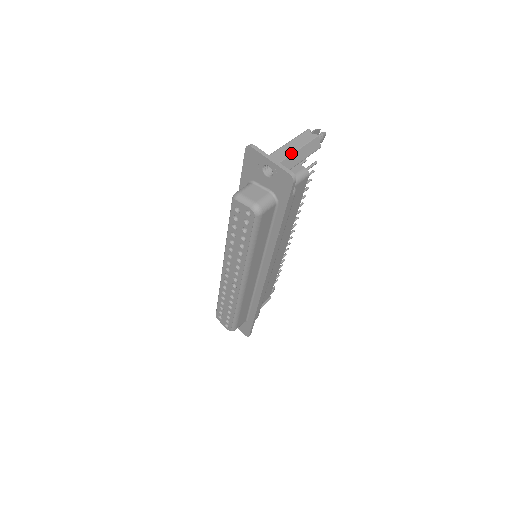
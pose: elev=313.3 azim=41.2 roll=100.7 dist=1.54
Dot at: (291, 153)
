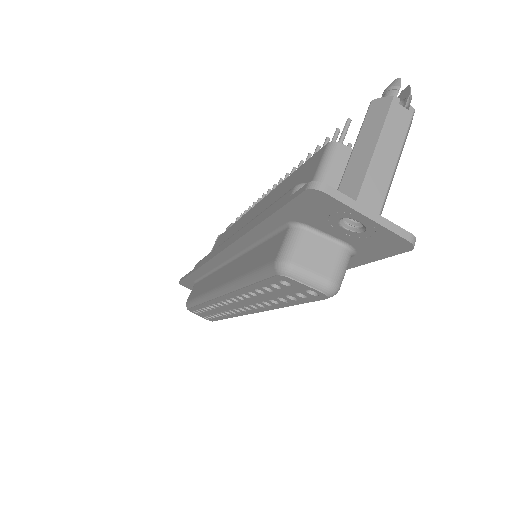
Dot at: (390, 178)
